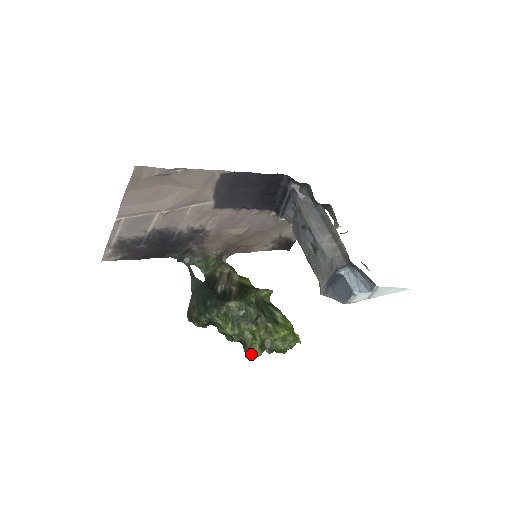
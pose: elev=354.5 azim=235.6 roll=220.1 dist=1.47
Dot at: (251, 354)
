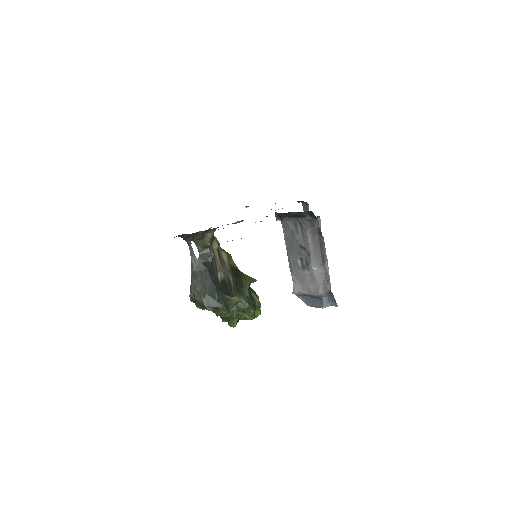
Dot at: (229, 325)
